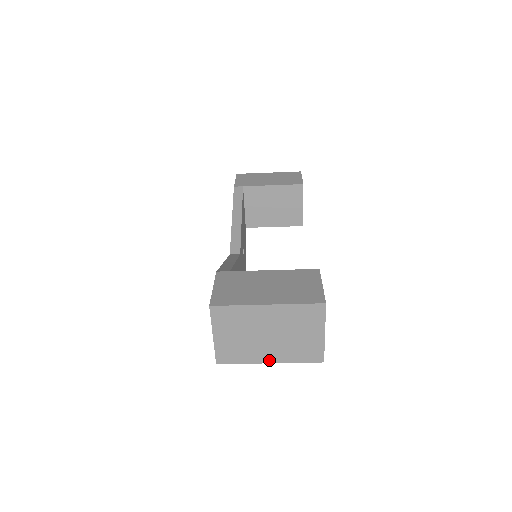
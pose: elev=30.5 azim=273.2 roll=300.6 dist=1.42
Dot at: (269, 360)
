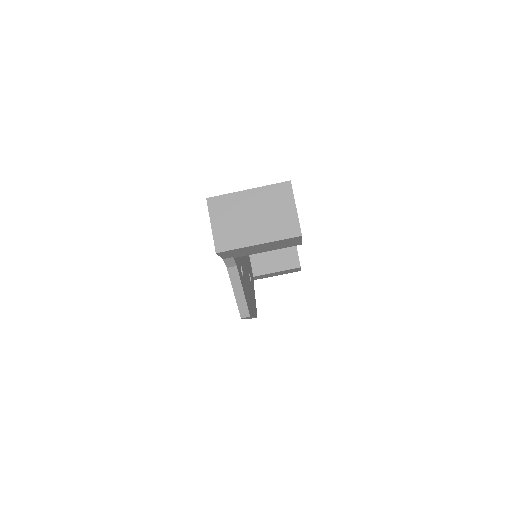
Dot at: (258, 241)
